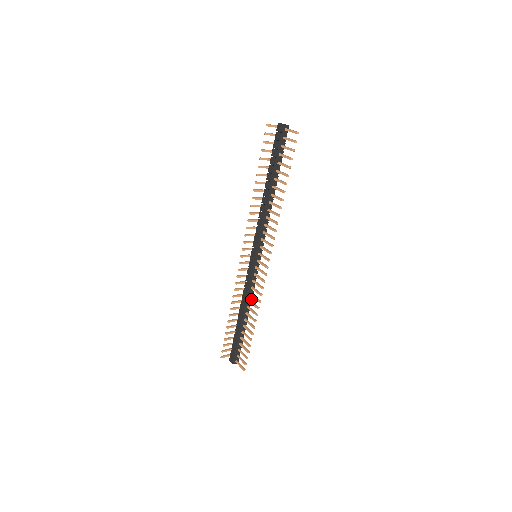
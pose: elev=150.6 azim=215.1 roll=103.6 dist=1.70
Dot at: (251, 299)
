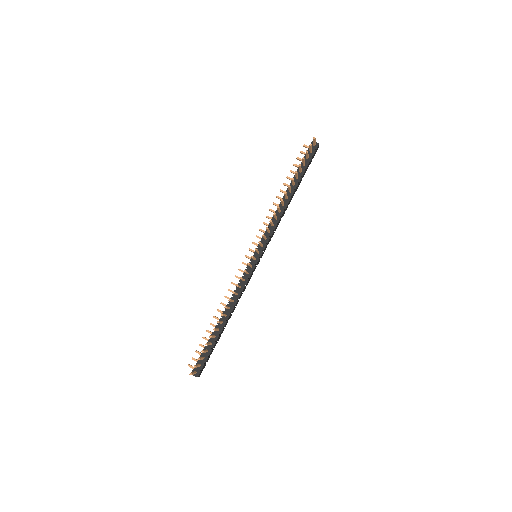
Dot at: (236, 302)
